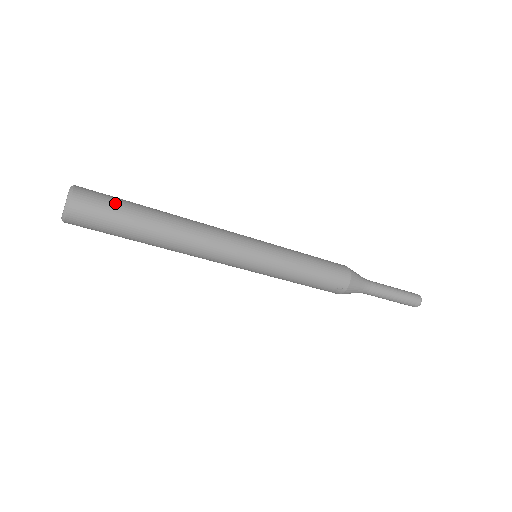
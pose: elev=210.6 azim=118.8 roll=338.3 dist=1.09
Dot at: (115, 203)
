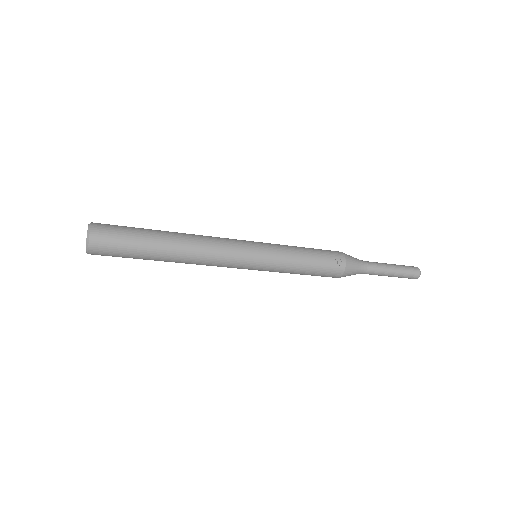
Dot at: (126, 226)
